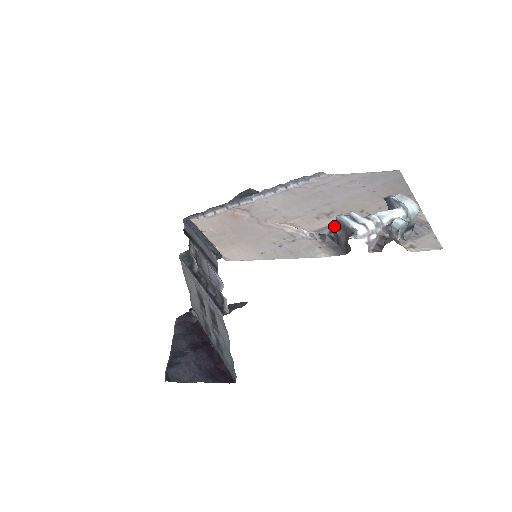
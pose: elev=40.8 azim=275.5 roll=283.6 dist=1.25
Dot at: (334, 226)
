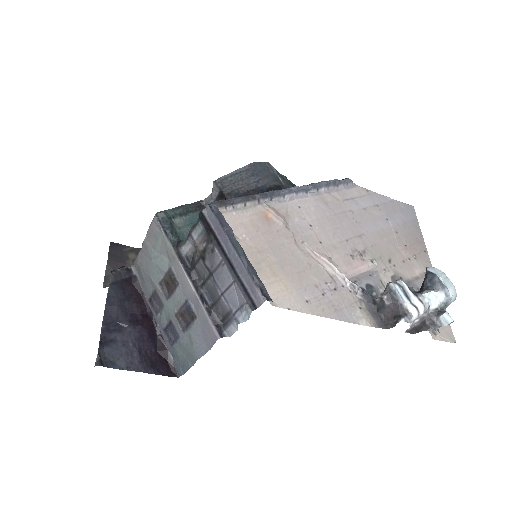
Dot at: (370, 278)
